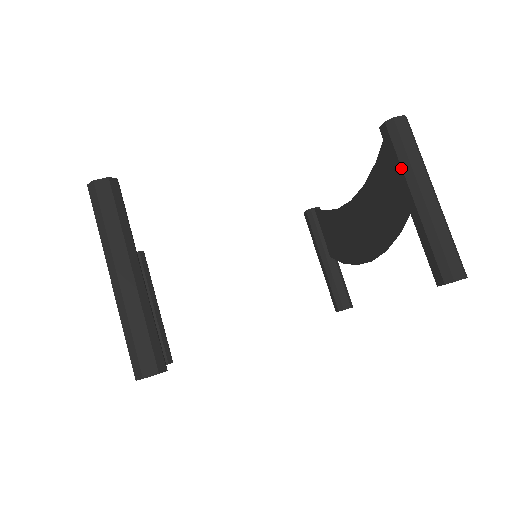
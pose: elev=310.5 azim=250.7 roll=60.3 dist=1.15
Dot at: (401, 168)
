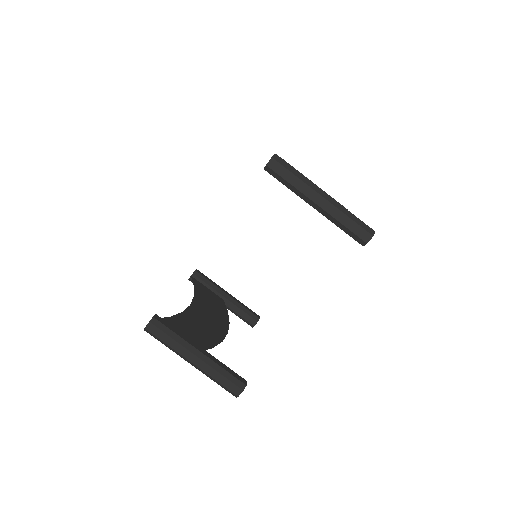
Dot at: occluded
